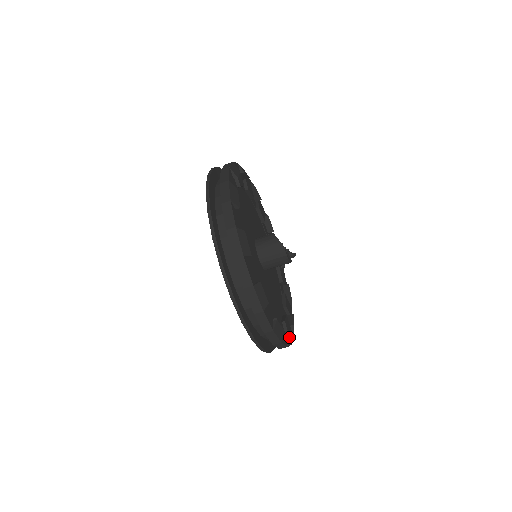
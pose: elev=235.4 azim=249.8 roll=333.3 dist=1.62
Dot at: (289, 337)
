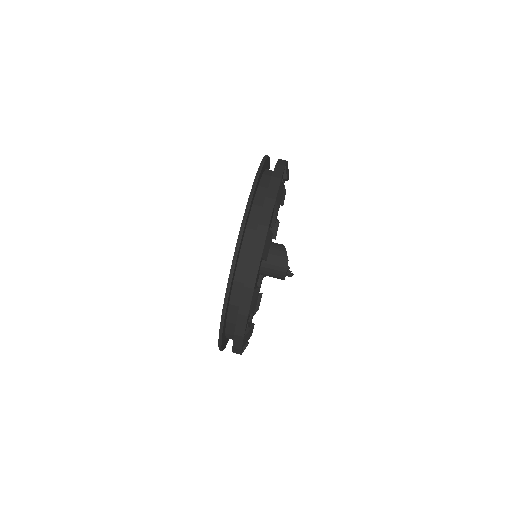
Dot at: occluded
